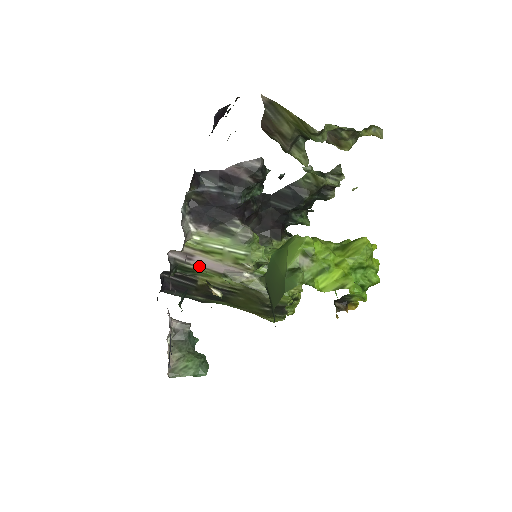
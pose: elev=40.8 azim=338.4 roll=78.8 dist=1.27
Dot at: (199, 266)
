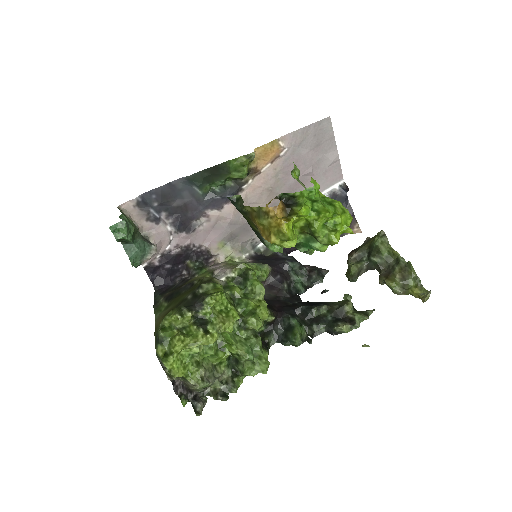
Dot at: (210, 269)
